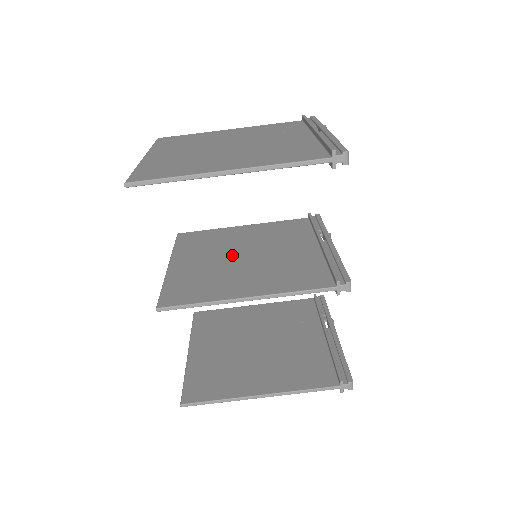
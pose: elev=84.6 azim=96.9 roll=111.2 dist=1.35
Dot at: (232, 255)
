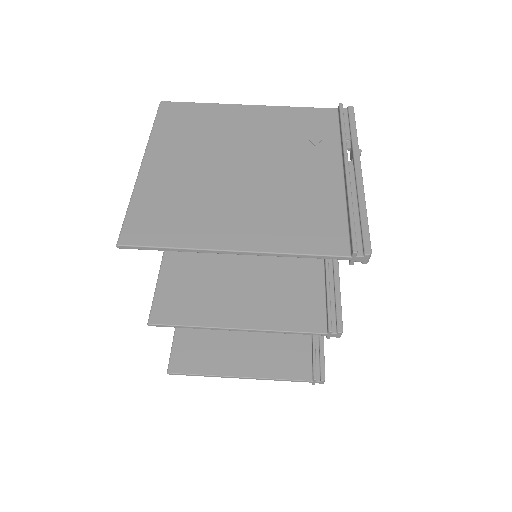
Dot at: occluded
